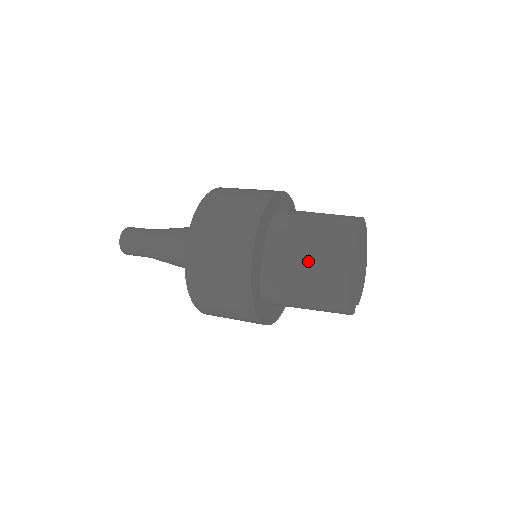
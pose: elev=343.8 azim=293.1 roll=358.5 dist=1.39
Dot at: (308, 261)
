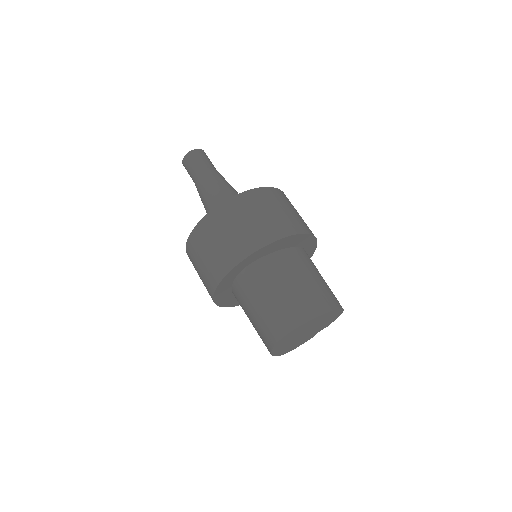
Dot at: (253, 326)
